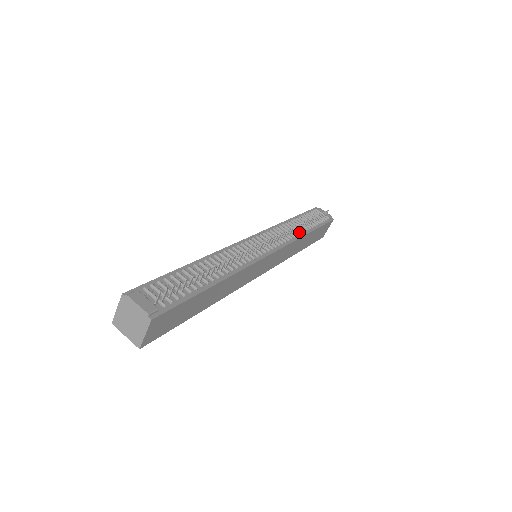
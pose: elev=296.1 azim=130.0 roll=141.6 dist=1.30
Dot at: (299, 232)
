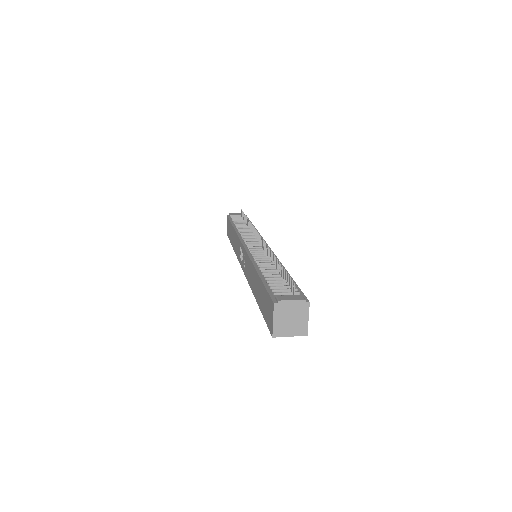
Dot at: occluded
